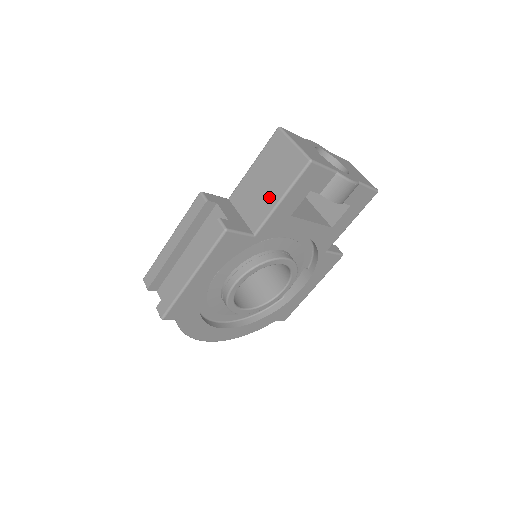
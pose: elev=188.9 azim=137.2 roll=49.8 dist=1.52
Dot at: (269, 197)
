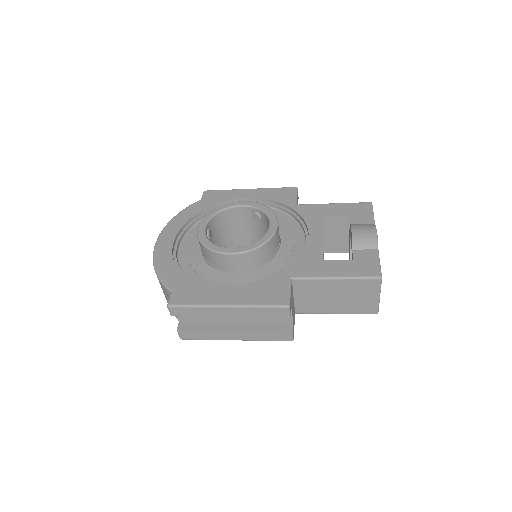
Dot at: (329, 307)
